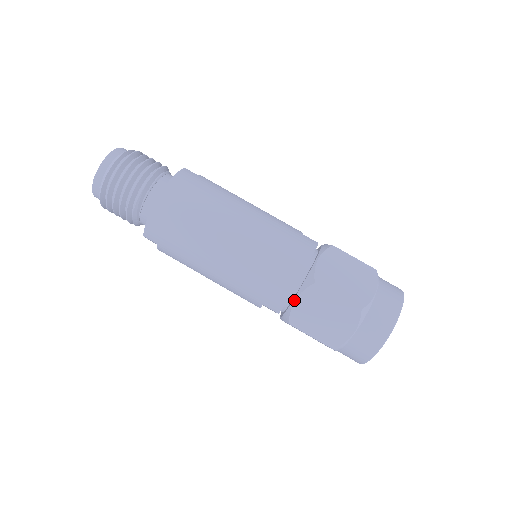
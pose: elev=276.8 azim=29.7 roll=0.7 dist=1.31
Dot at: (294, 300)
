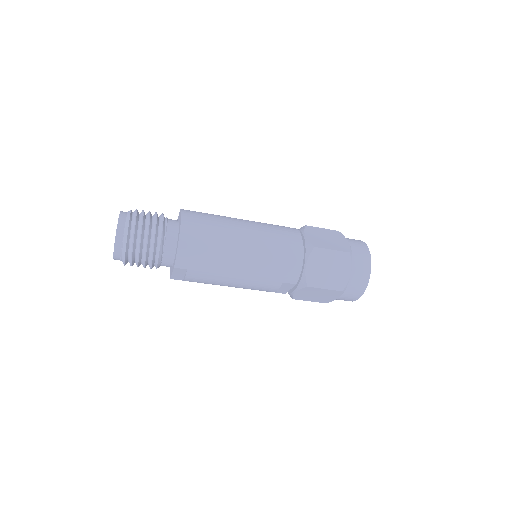
Dot at: (305, 266)
